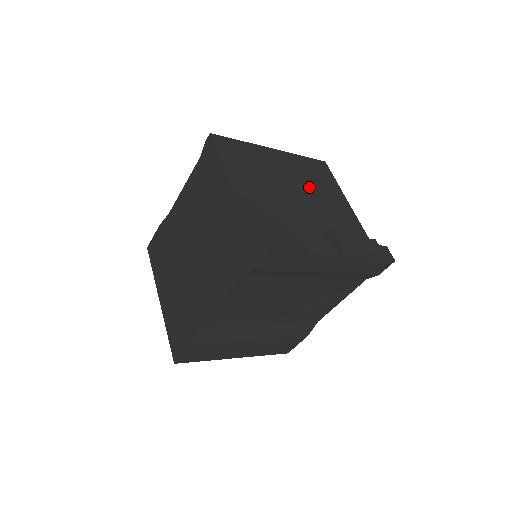
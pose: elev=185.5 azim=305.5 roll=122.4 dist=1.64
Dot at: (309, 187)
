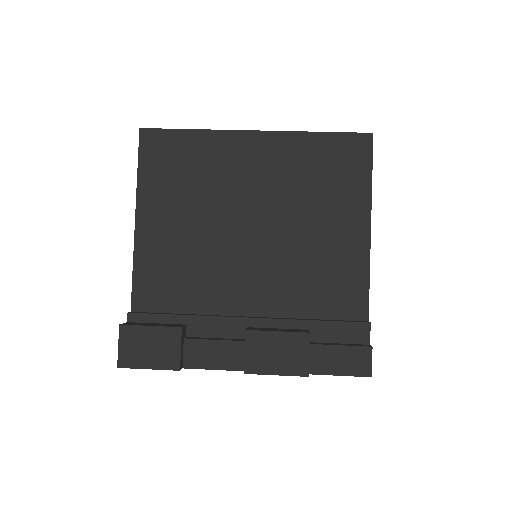
Dot at: (291, 210)
